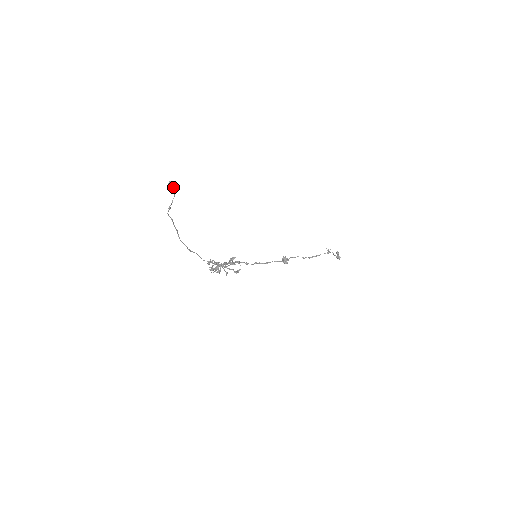
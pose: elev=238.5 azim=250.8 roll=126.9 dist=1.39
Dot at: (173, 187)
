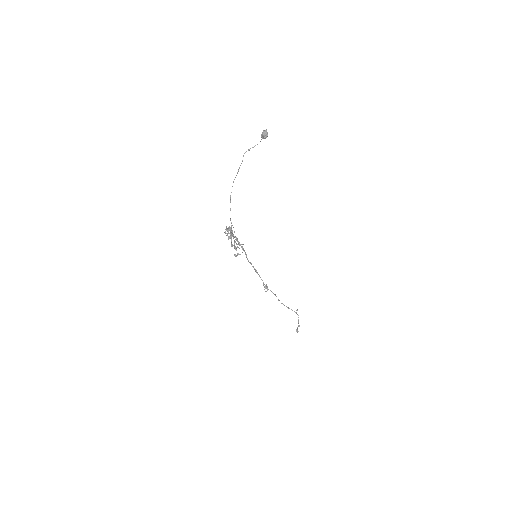
Dot at: (265, 133)
